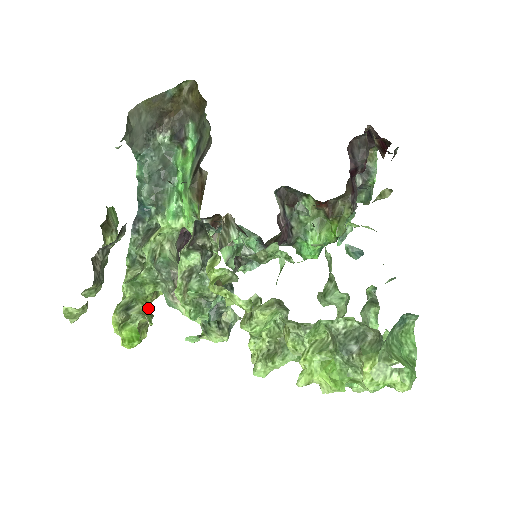
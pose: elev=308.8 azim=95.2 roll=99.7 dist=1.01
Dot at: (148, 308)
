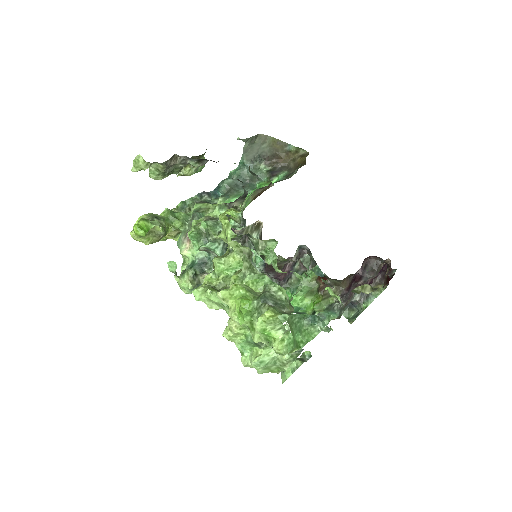
Dot at: (166, 230)
